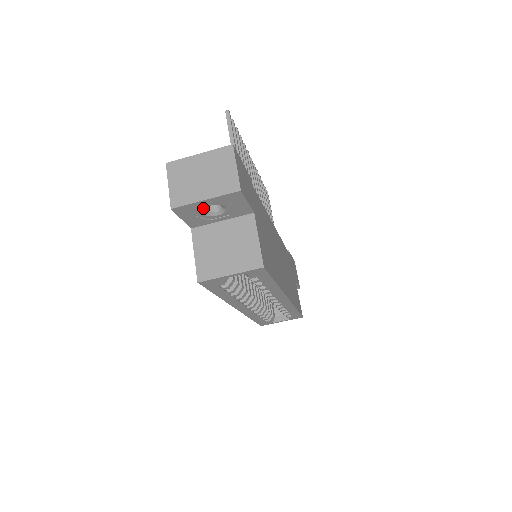
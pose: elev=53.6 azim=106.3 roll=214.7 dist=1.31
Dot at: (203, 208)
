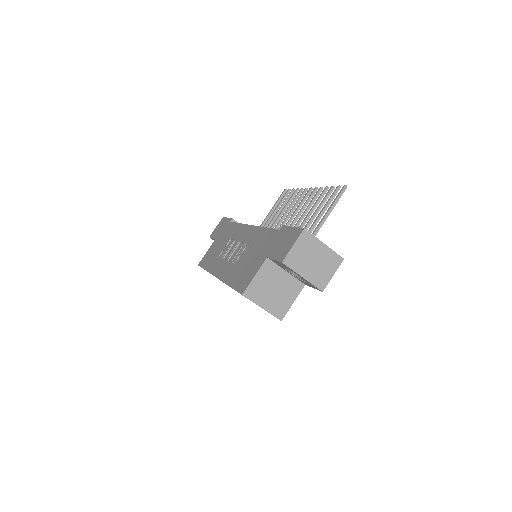
Dot at: occluded
